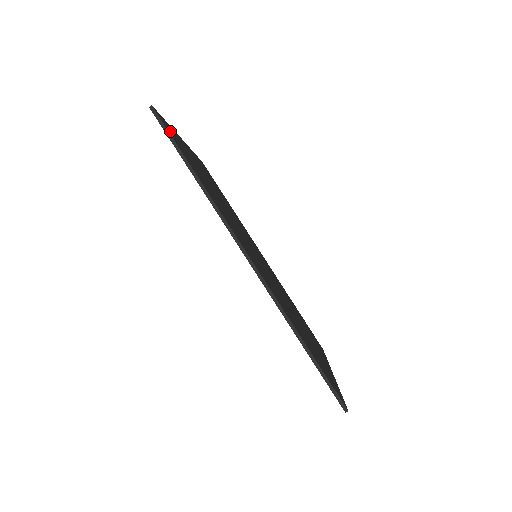
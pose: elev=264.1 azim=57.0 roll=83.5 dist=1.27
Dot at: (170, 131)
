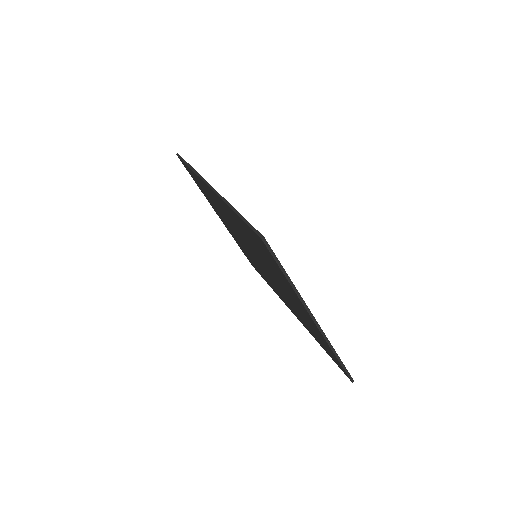
Dot at: occluded
